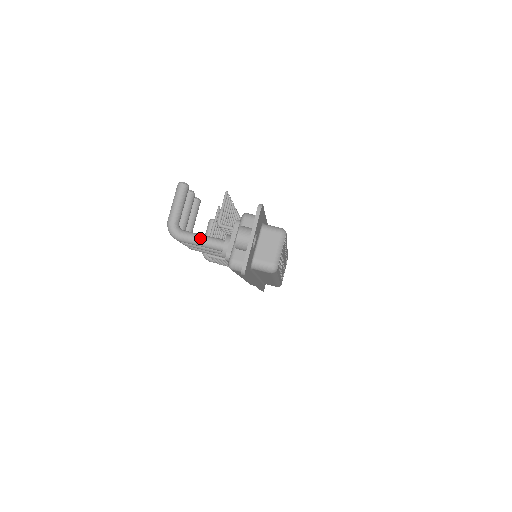
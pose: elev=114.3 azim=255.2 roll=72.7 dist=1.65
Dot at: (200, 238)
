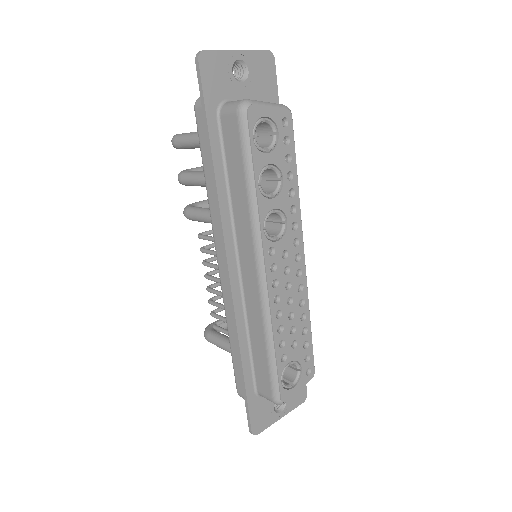
Dot at: (195, 132)
